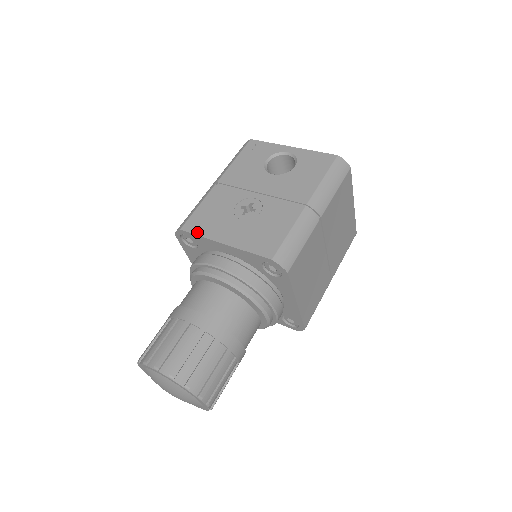
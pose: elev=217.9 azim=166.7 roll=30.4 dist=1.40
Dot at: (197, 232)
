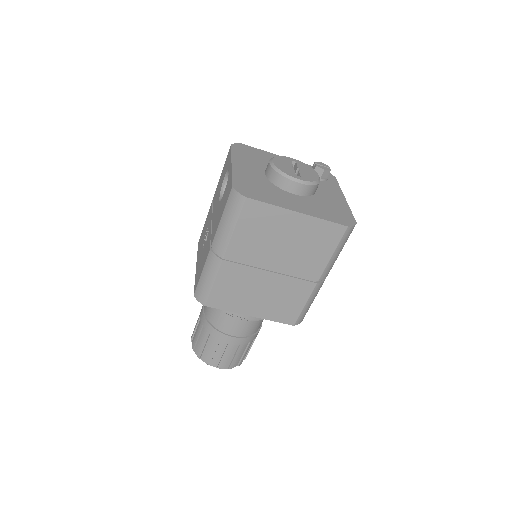
Dot at: (198, 249)
